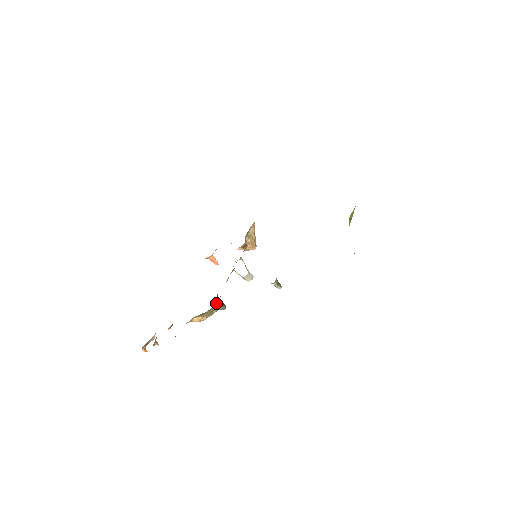
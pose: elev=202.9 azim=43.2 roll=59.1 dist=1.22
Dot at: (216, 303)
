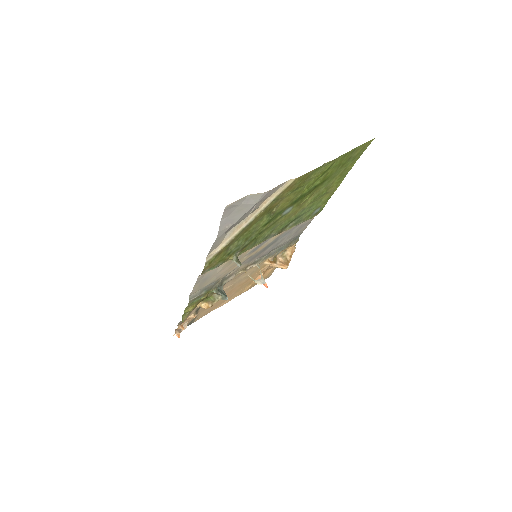
Dot at: (214, 289)
